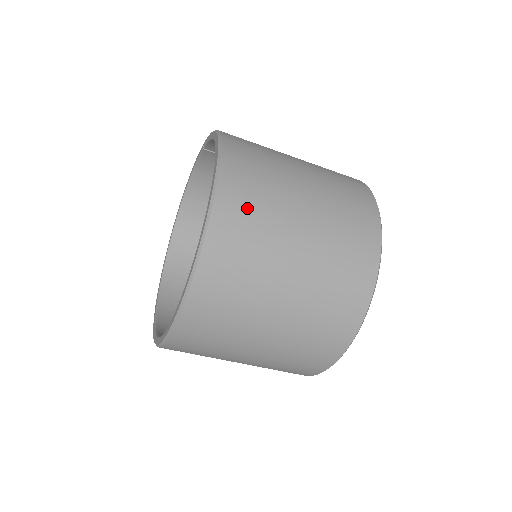
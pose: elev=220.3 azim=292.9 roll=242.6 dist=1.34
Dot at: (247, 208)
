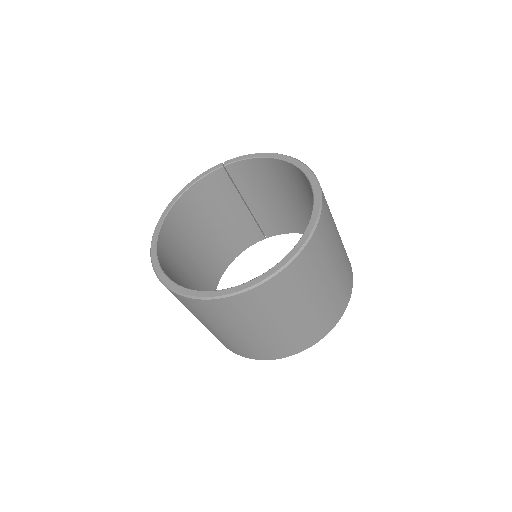
Dot at: occluded
